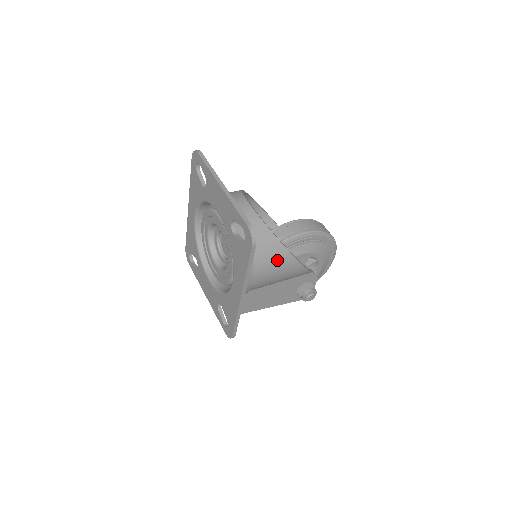
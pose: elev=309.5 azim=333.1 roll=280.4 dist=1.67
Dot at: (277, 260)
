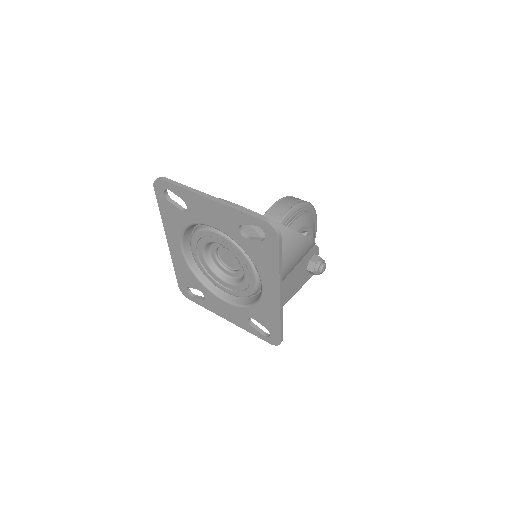
Dot at: (290, 245)
